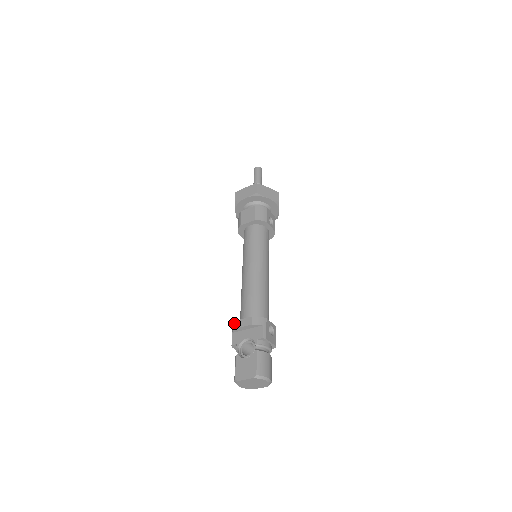
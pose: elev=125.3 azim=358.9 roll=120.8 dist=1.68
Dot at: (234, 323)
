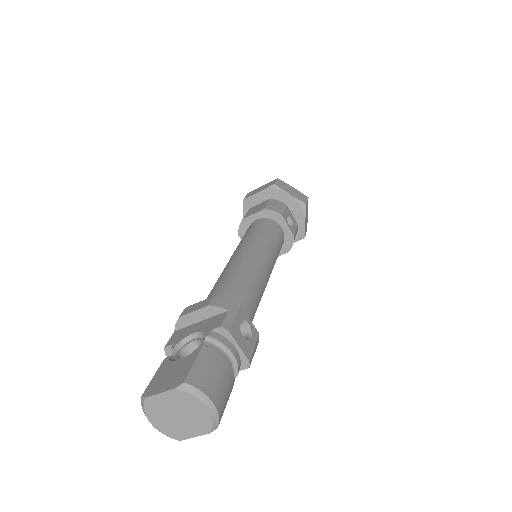
Dot at: occluded
